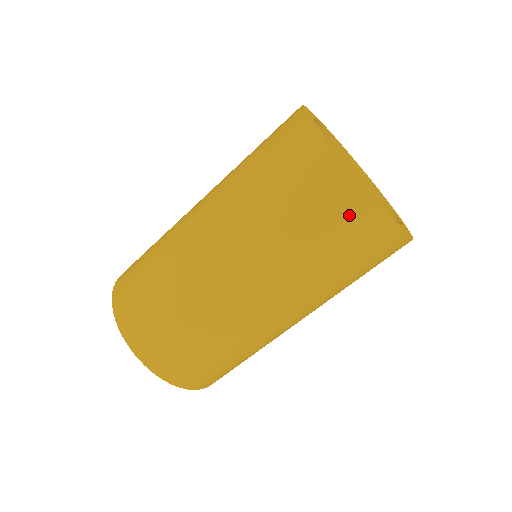
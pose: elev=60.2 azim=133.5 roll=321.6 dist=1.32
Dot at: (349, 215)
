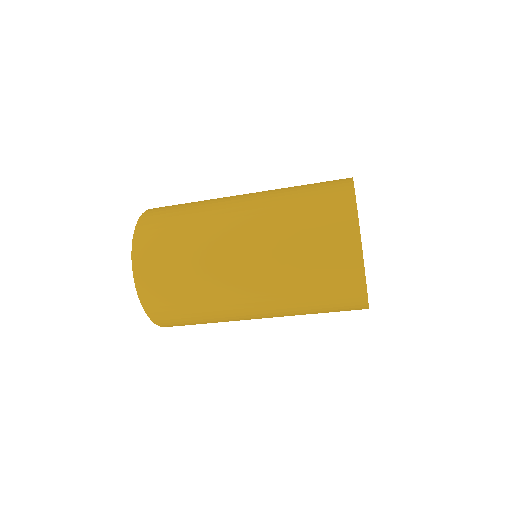
Dot at: (348, 302)
